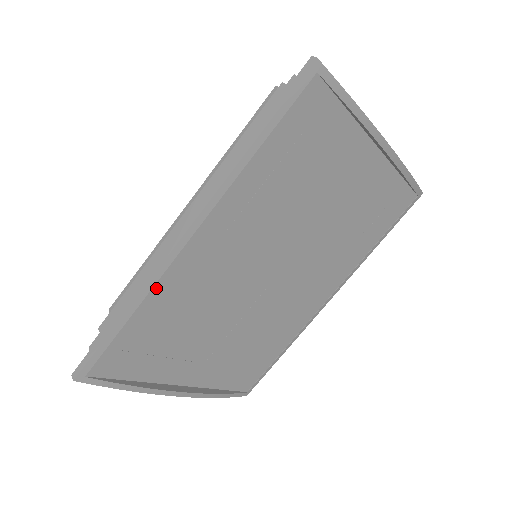
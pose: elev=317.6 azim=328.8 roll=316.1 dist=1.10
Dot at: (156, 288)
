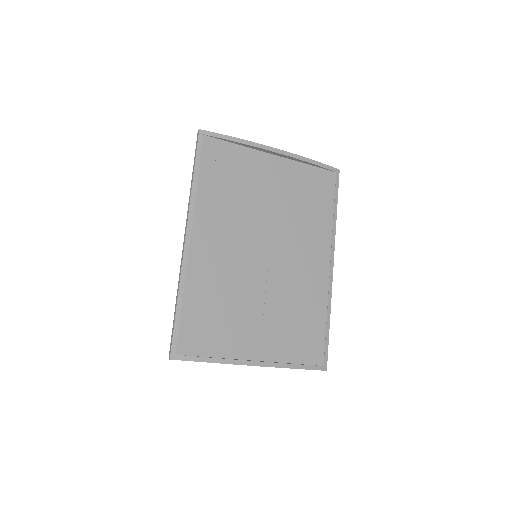
Dot at: (188, 278)
